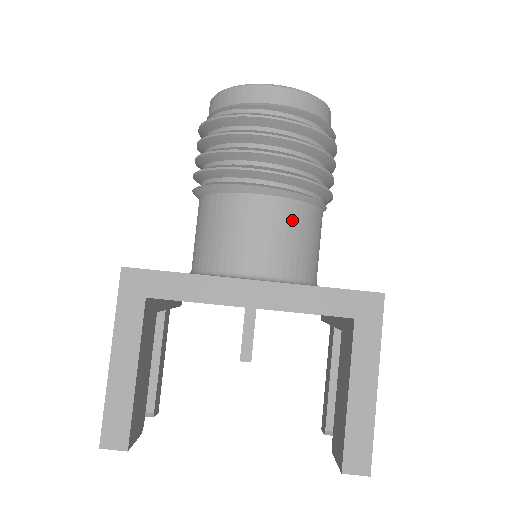
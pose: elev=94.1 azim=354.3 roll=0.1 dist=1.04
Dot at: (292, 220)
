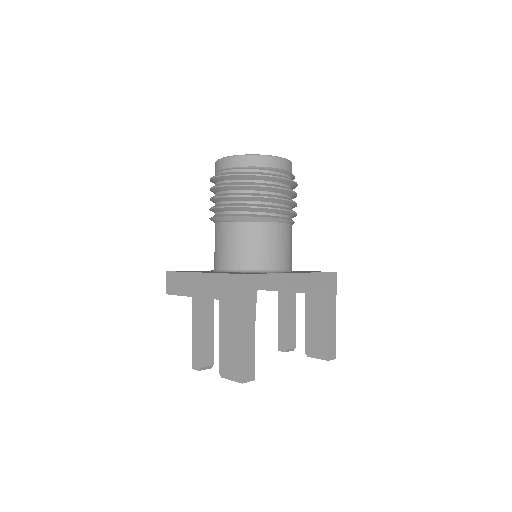
Dot at: (291, 236)
